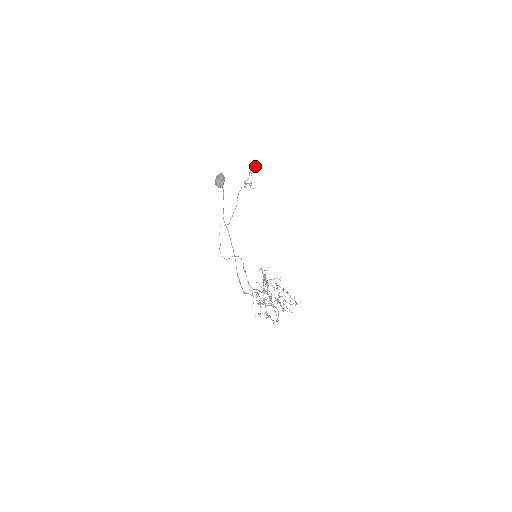
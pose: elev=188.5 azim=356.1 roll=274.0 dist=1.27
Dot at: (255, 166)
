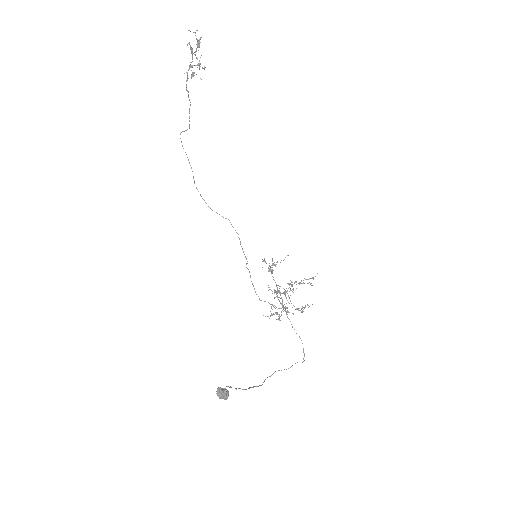
Dot at: occluded
